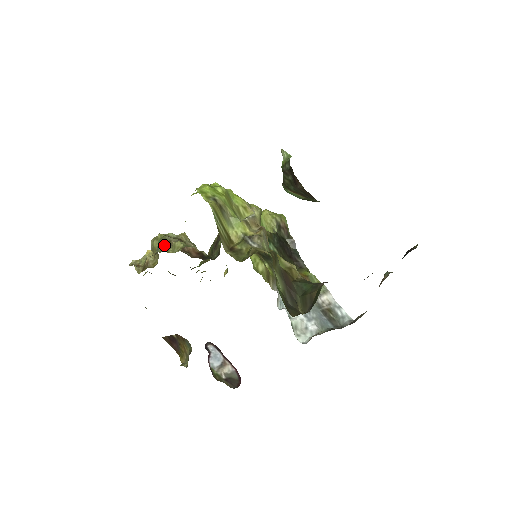
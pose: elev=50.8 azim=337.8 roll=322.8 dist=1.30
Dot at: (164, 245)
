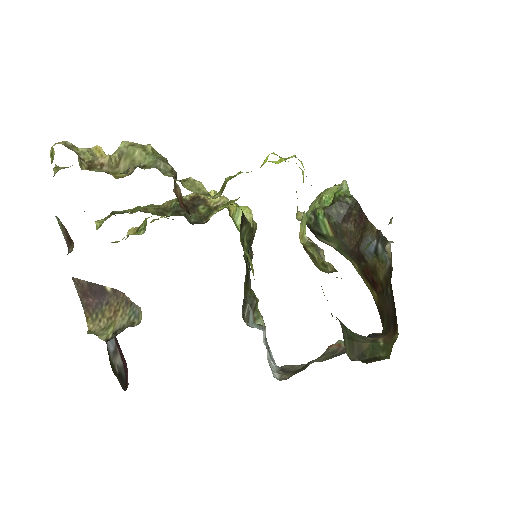
Dot at: (171, 169)
